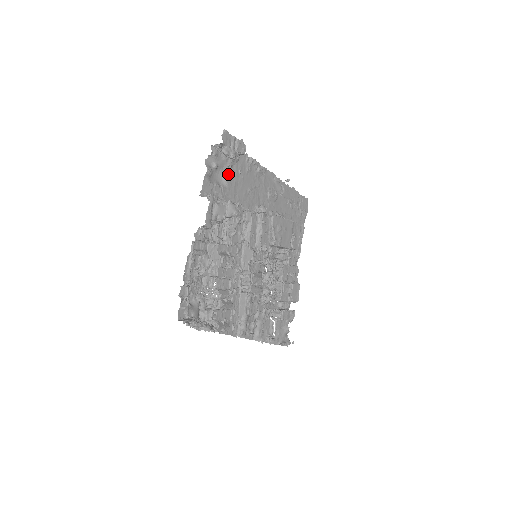
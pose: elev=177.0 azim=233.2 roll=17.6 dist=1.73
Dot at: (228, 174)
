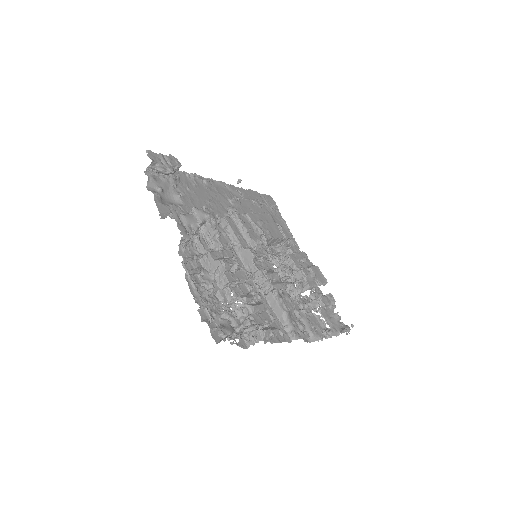
Dot at: (177, 193)
